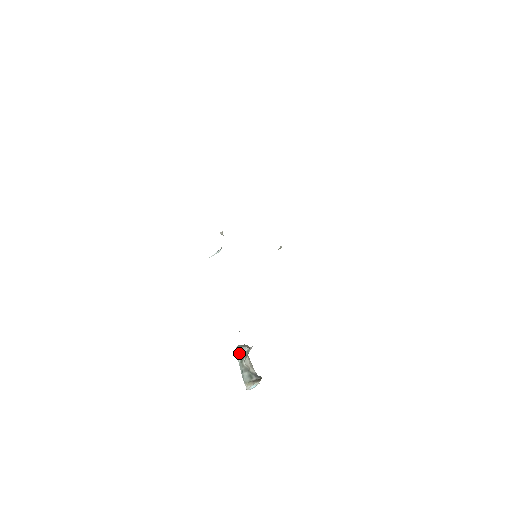
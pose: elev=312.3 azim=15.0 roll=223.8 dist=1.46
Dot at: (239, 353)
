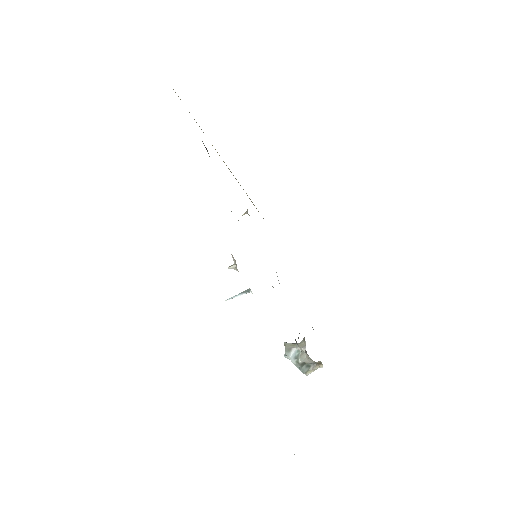
Dot at: (292, 358)
